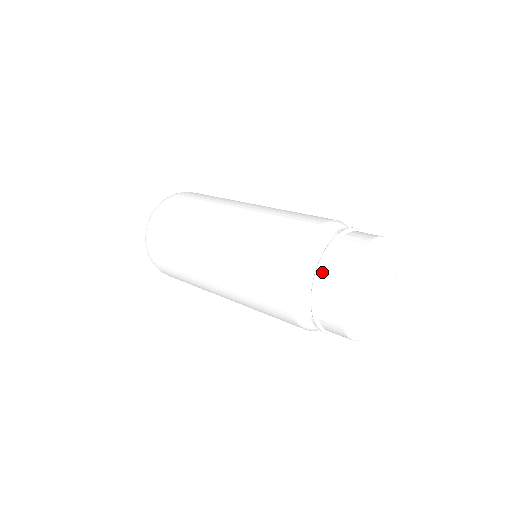
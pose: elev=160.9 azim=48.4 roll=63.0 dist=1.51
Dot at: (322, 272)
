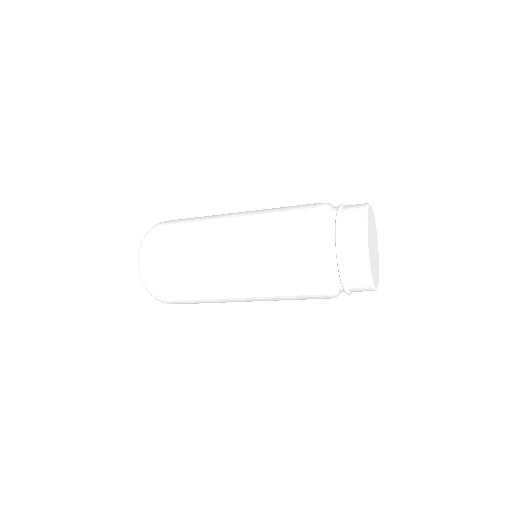
Dot at: (342, 256)
